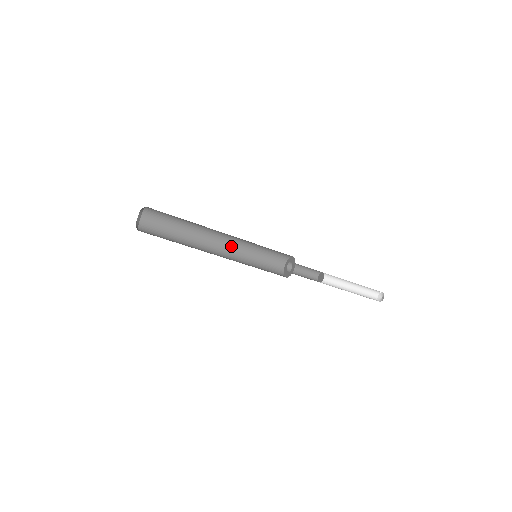
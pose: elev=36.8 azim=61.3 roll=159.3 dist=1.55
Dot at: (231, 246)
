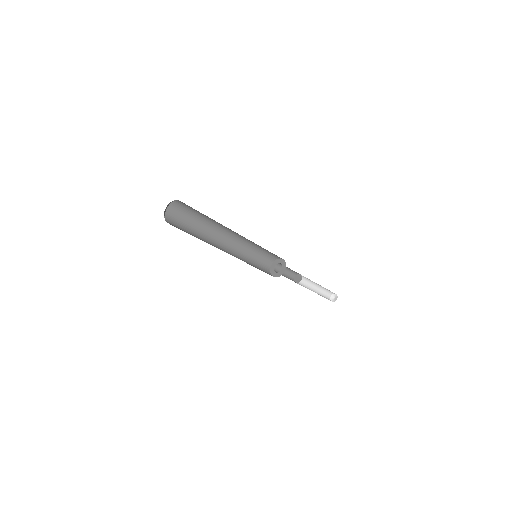
Dot at: (243, 238)
